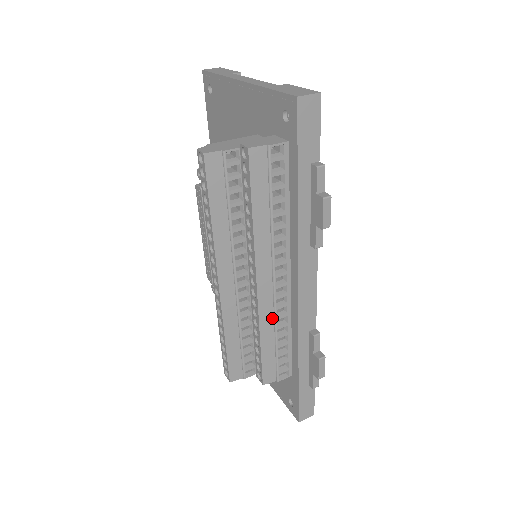
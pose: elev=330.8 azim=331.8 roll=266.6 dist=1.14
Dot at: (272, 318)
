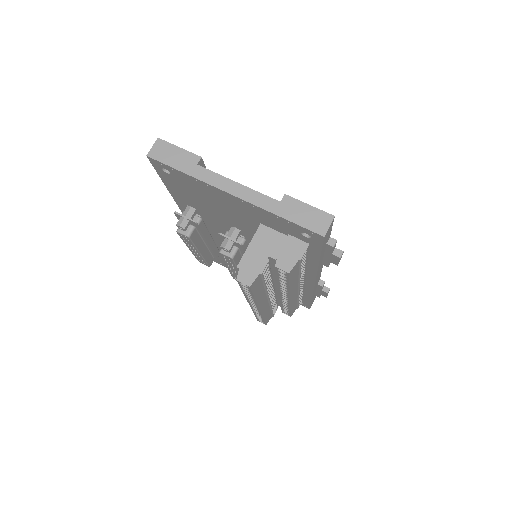
Dot at: (296, 298)
